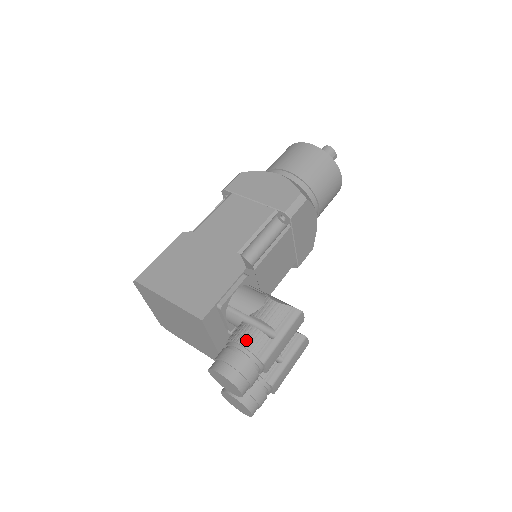
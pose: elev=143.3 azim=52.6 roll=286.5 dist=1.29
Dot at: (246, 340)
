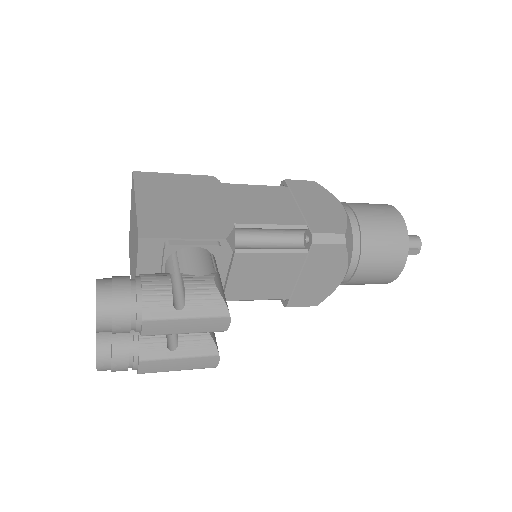
Dot at: (151, 284)
